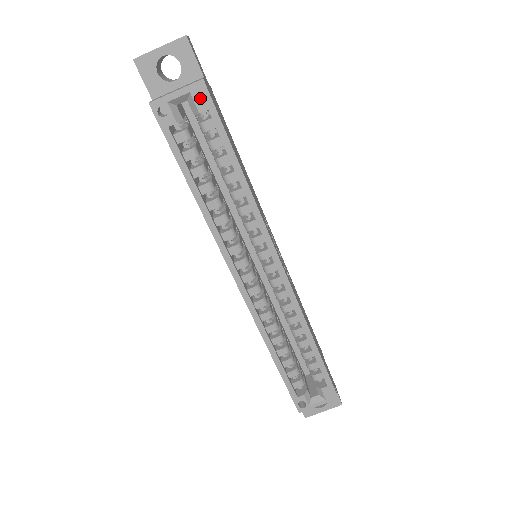
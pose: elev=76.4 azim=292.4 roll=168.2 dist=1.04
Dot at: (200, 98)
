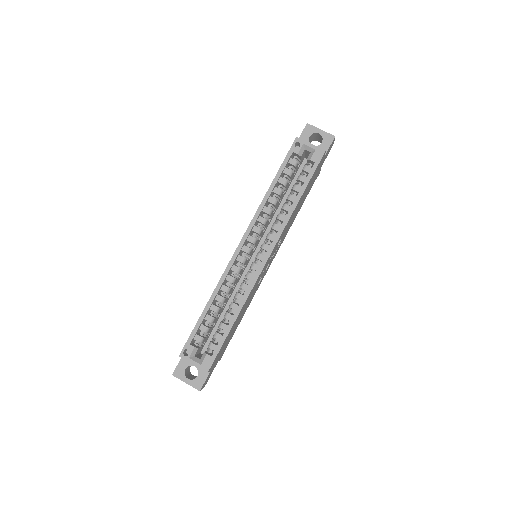
Dot at: (317, 155)
